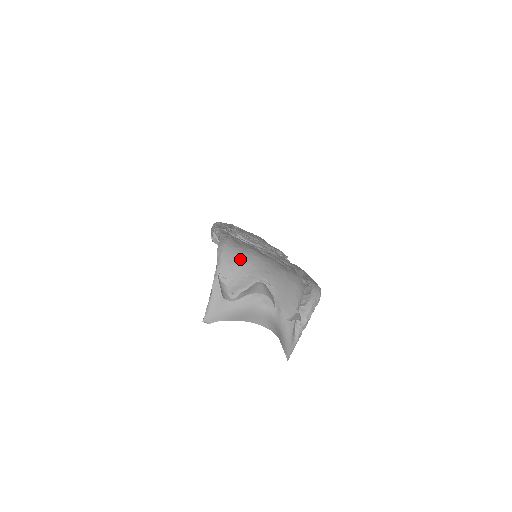
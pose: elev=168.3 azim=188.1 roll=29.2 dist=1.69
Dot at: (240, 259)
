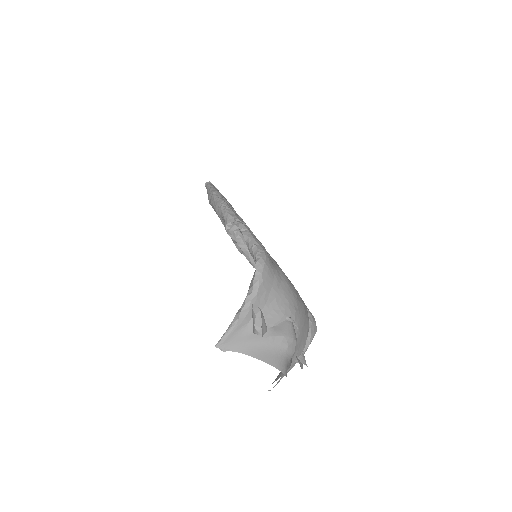
Dot at: (276, 286)
